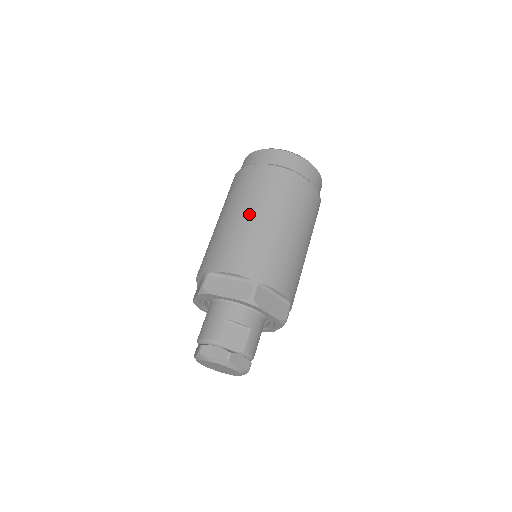
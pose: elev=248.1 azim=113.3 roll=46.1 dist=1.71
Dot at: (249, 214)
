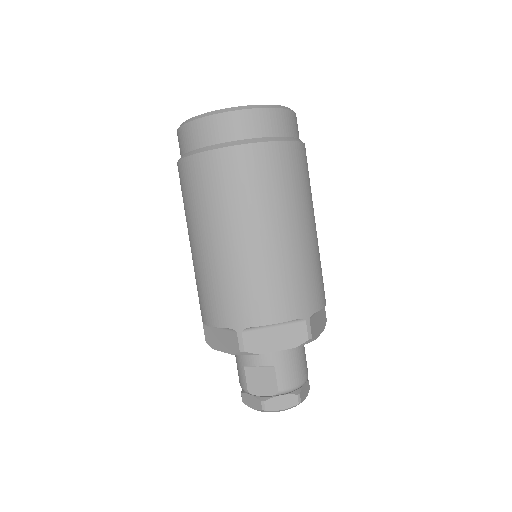
Dot at: (197, 241)
